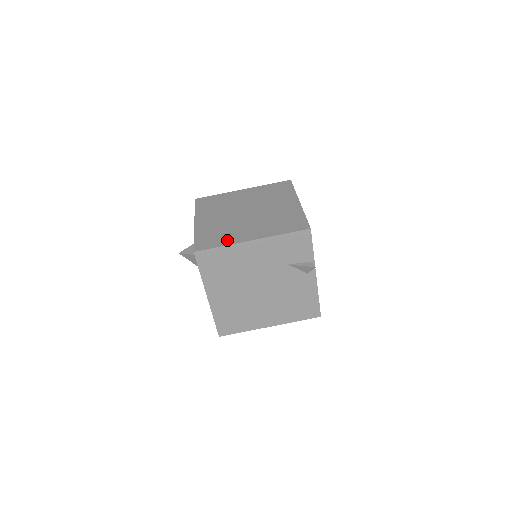
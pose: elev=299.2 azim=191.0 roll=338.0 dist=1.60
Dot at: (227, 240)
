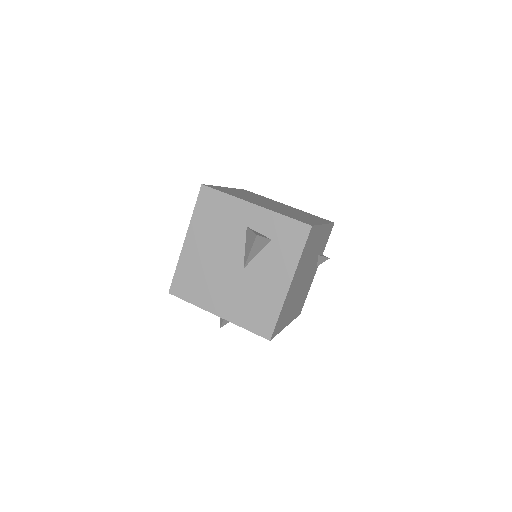
Dot at: (311, 221)
